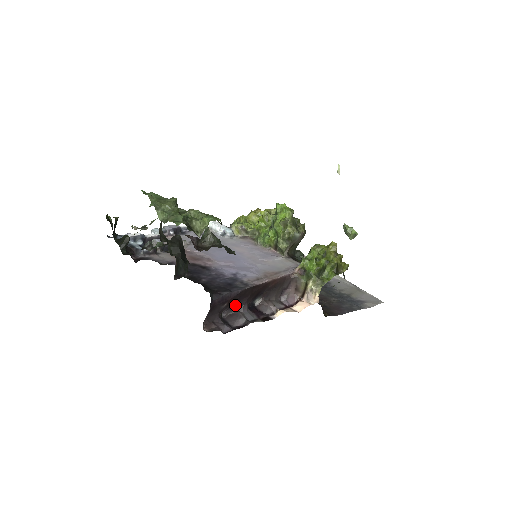
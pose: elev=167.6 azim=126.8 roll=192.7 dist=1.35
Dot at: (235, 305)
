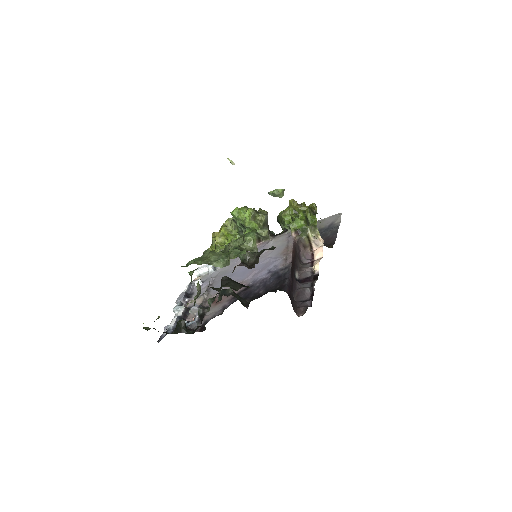
Dot at: (293, 287)
